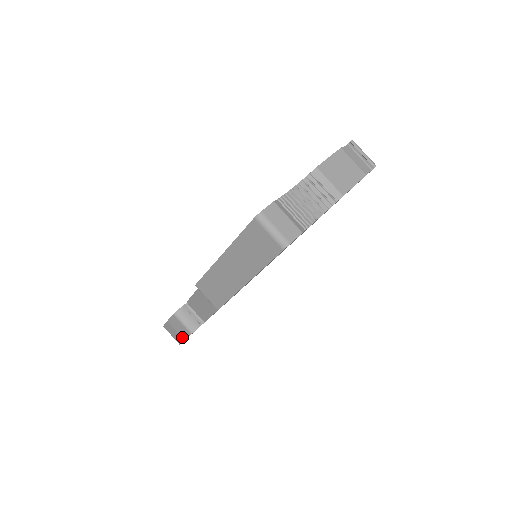
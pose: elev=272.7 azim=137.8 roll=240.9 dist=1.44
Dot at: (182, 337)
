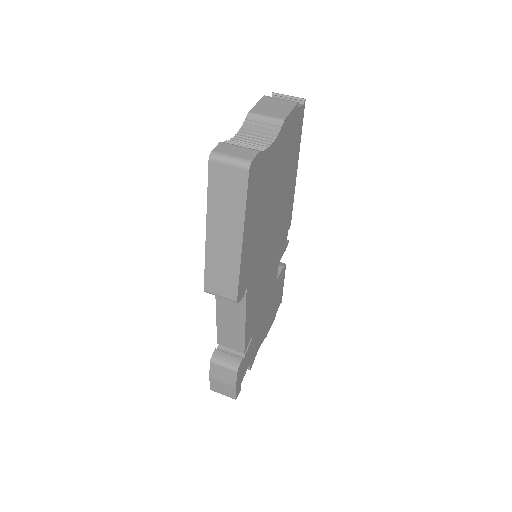
Dot at: (231, 385)
